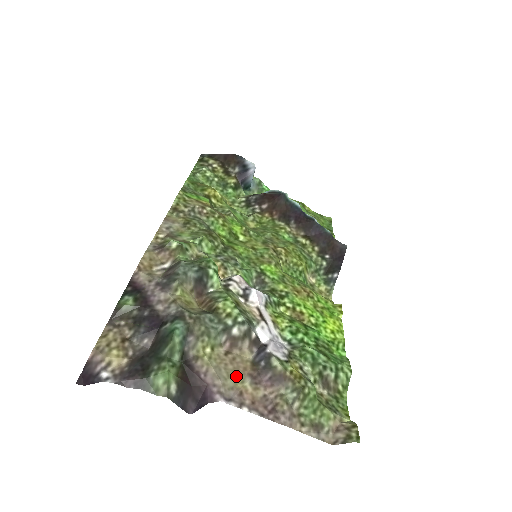
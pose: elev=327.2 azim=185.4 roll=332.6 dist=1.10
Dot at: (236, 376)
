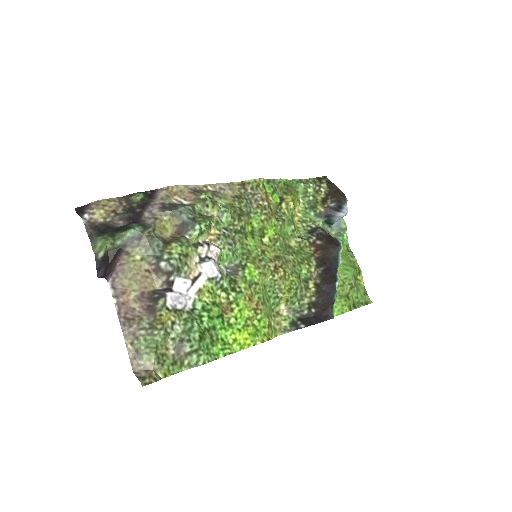
Dot at: (134, 284)
